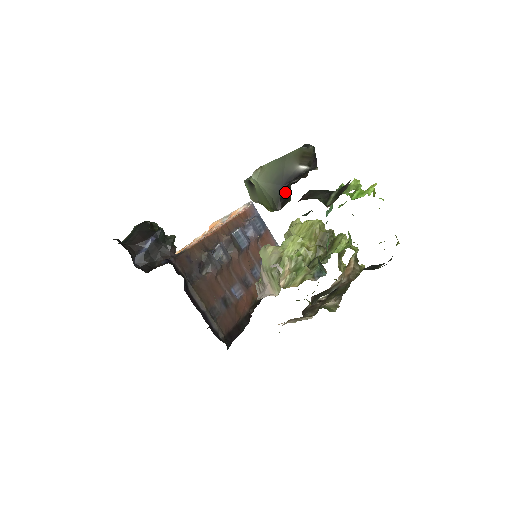
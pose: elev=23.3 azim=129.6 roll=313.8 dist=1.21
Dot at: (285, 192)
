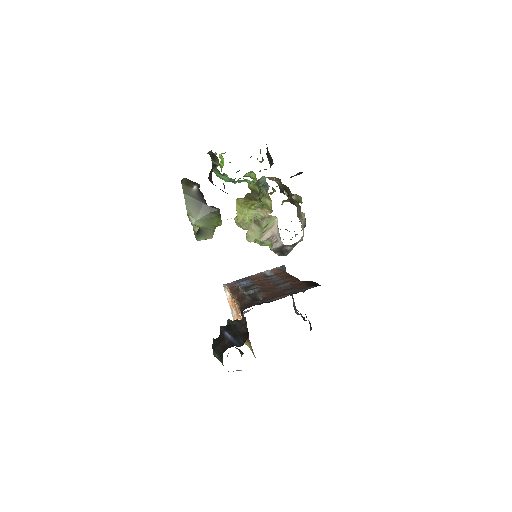
Dot at: occluded
